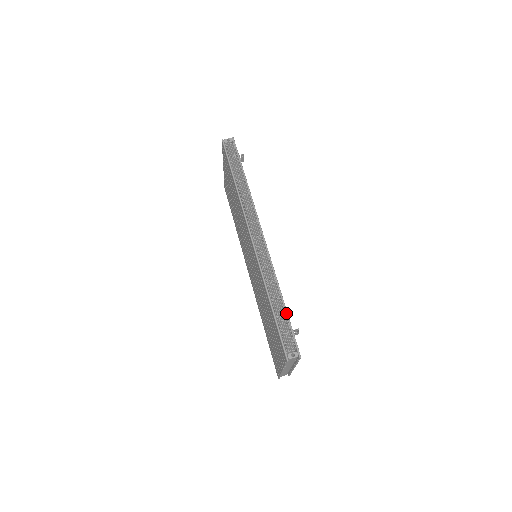
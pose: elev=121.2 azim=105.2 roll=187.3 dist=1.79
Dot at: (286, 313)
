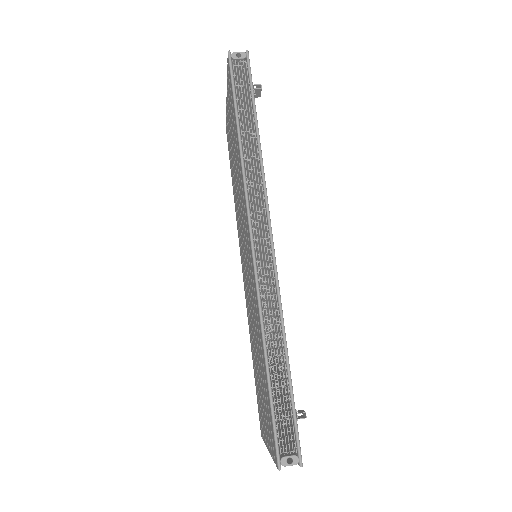
Dot at: (289, 384)
